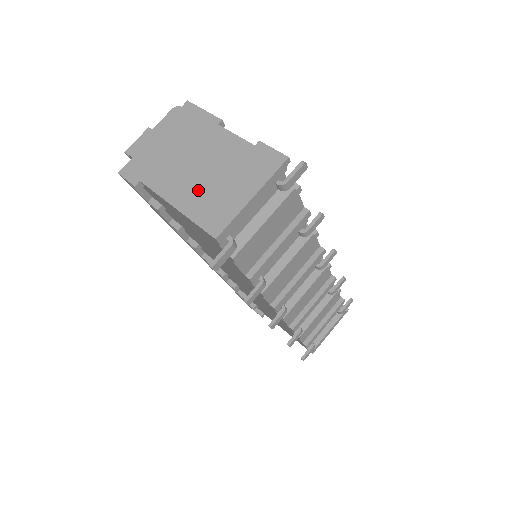
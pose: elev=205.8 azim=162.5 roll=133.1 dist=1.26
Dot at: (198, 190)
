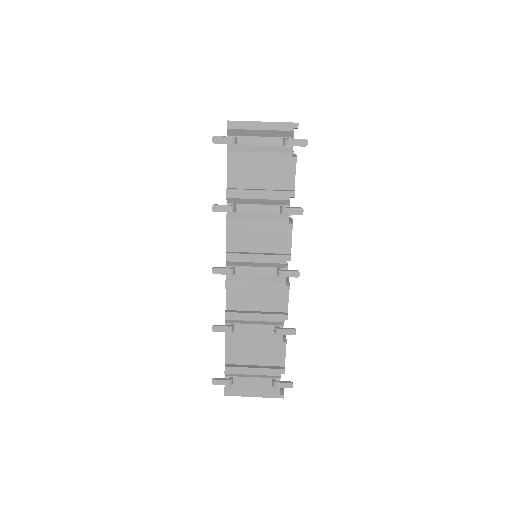
Dot at: occluded
